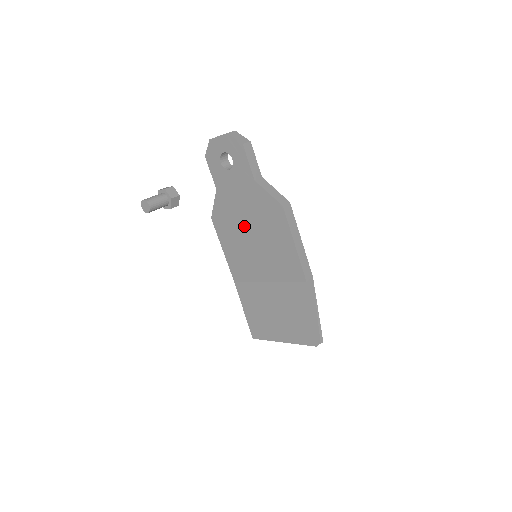
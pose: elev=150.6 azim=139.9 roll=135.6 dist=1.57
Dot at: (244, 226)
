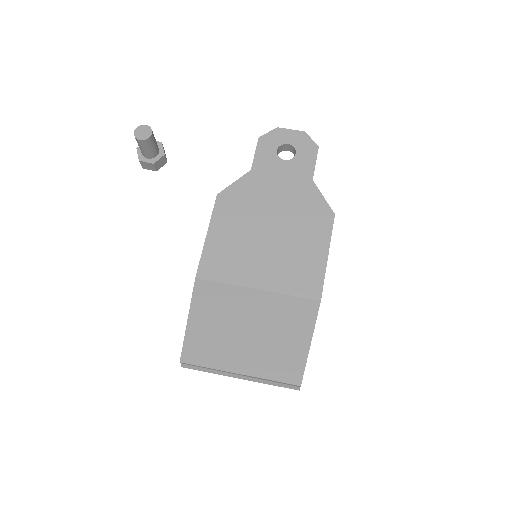
Dot at: (265, 217)
